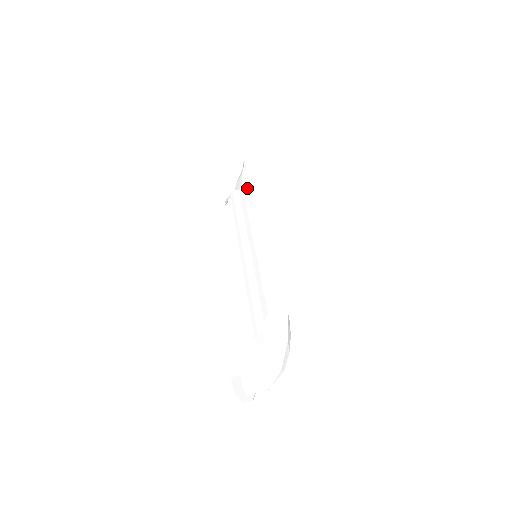
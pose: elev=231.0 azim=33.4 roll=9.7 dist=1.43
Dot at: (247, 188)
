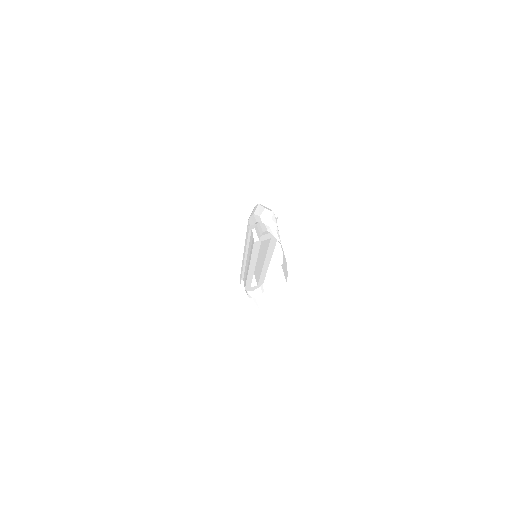
Dot at: occluded
